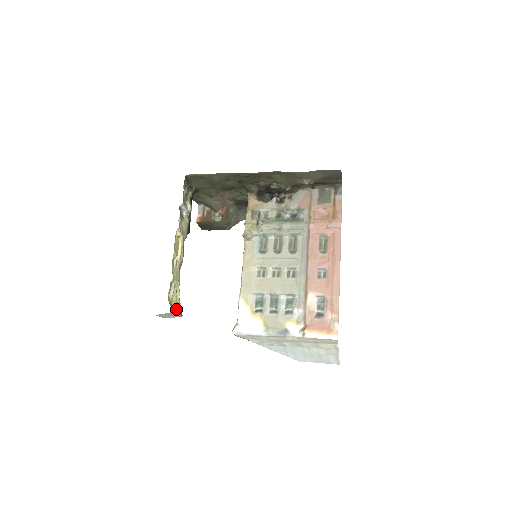
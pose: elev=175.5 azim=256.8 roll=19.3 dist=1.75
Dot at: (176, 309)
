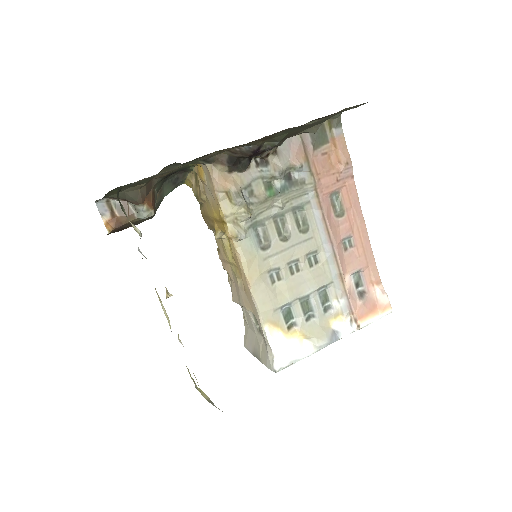
Dot at: (210, 400)
